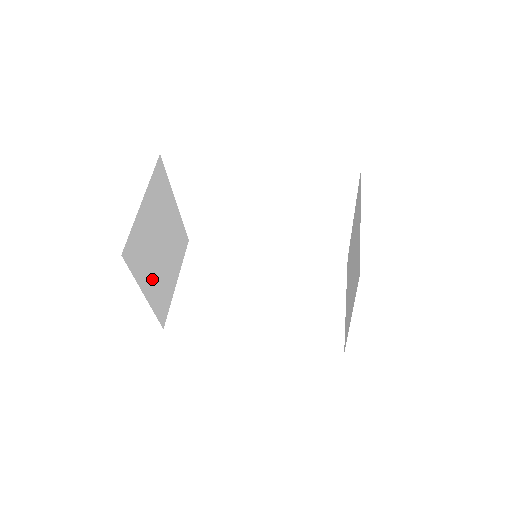
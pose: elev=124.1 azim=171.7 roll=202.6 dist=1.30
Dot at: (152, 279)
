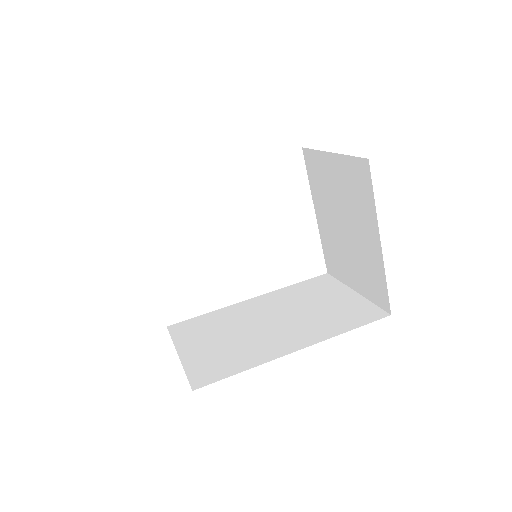
Dot at: occluded
